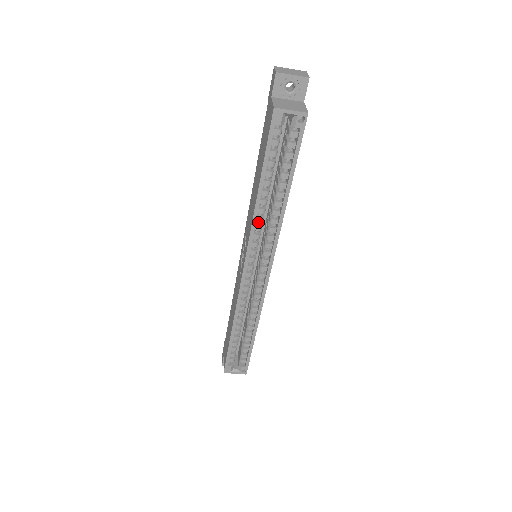
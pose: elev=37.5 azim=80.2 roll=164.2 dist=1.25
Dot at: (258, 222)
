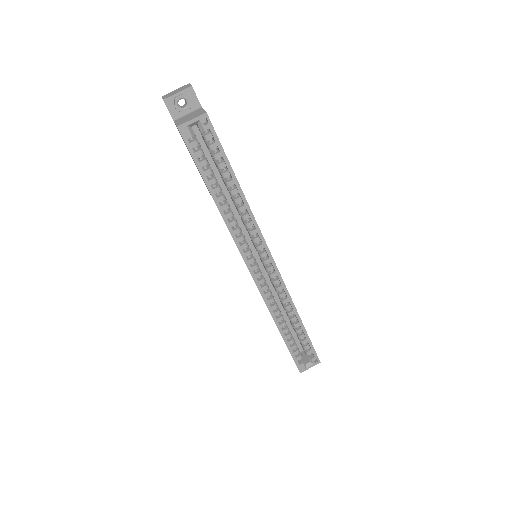
Dot at: (234, 226)
